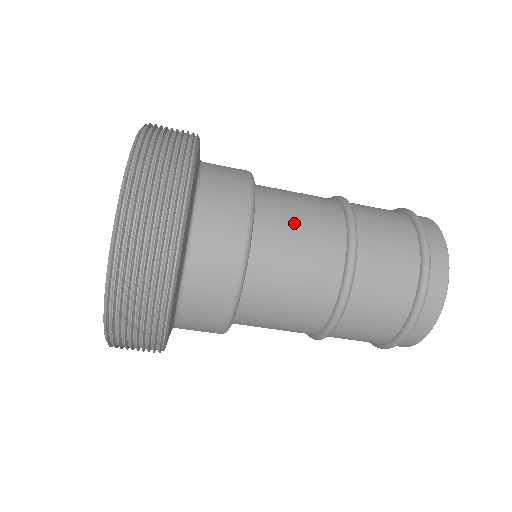
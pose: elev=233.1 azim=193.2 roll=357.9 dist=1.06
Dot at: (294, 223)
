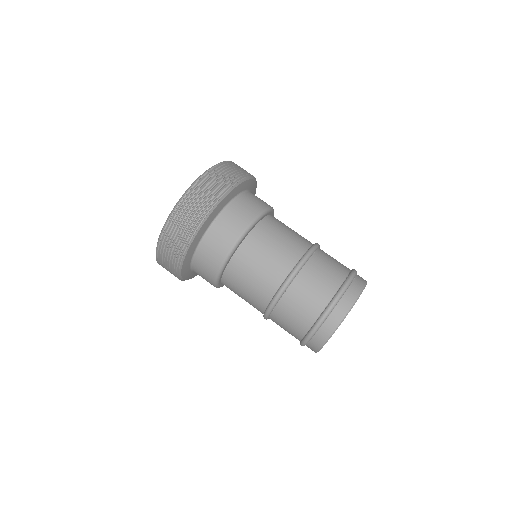
Dot at: (263, 255)
